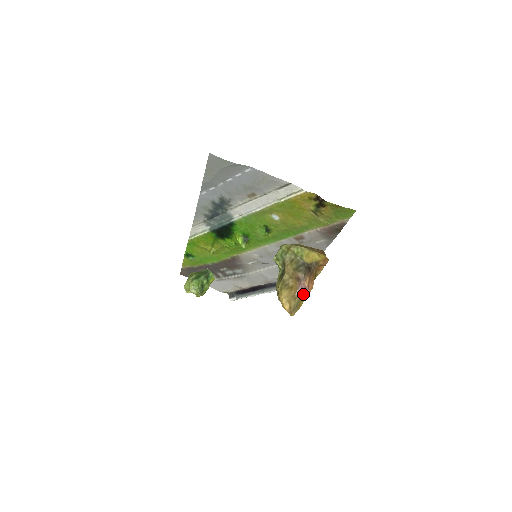
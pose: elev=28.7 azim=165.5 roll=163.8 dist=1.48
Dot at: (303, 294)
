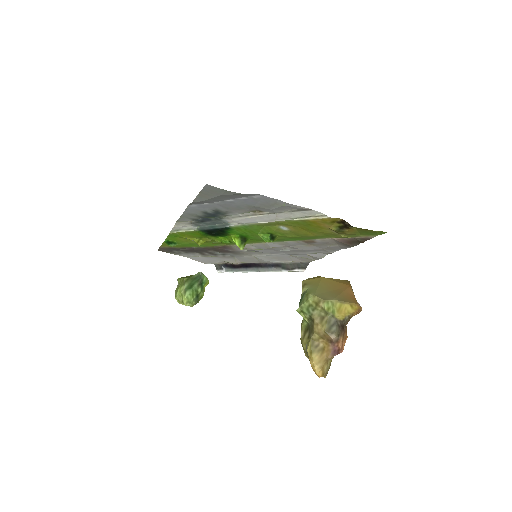
Dot at: occluded
